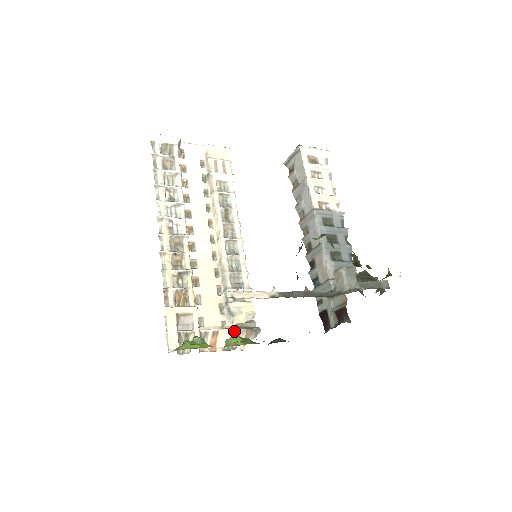
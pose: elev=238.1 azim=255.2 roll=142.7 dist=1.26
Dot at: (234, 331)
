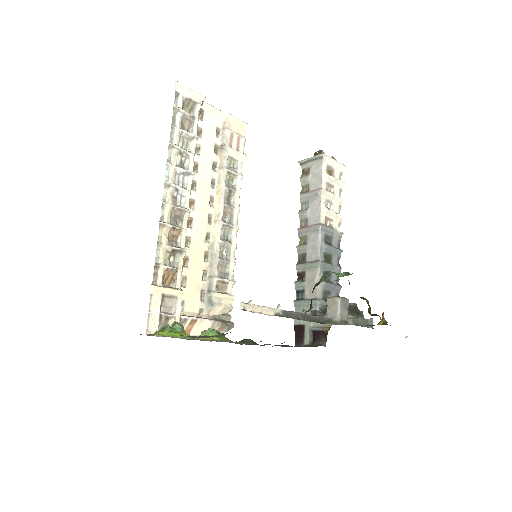
Dot at: (211, 322)
